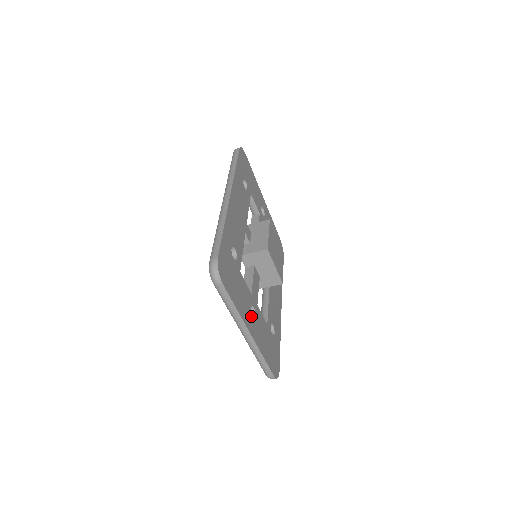
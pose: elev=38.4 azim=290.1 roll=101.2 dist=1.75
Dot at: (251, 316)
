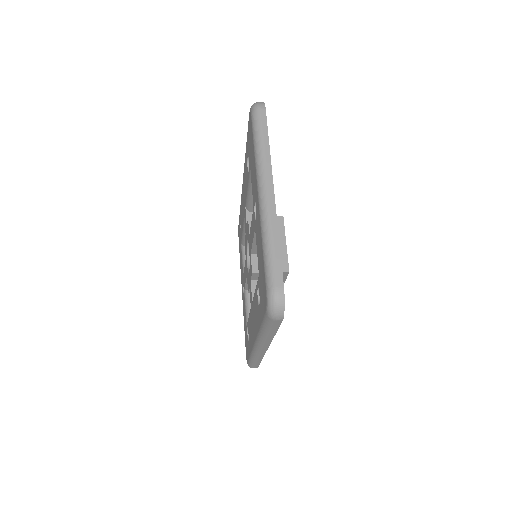
Dot at: occluded
